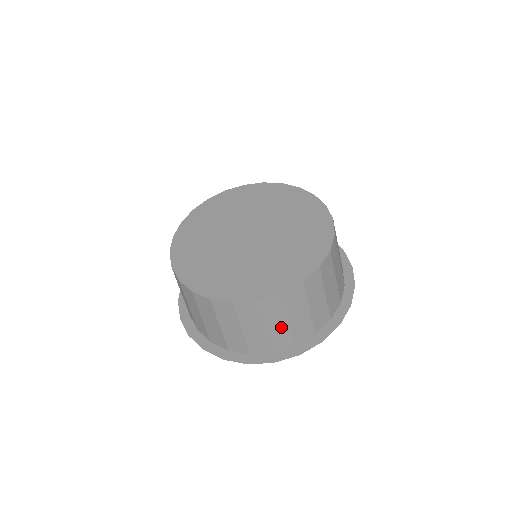
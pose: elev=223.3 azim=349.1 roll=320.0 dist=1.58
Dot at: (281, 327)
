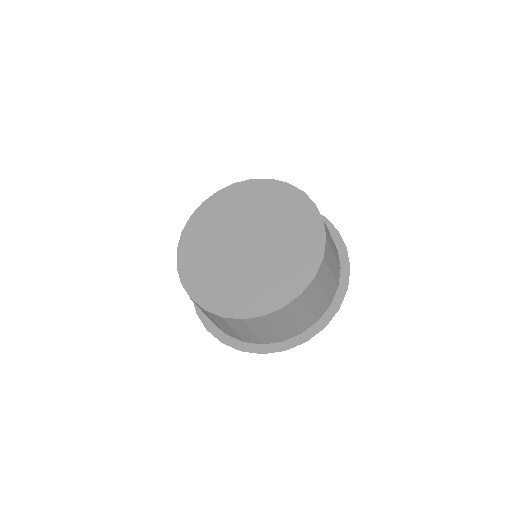
Dot at: (229, 329)
